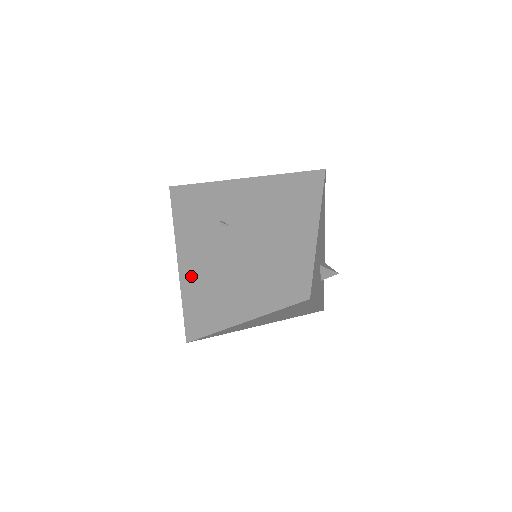
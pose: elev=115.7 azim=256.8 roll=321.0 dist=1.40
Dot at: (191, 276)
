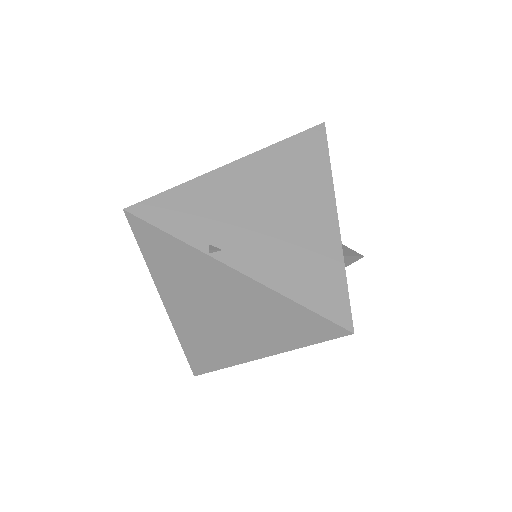
Dot at: (183, 311)
